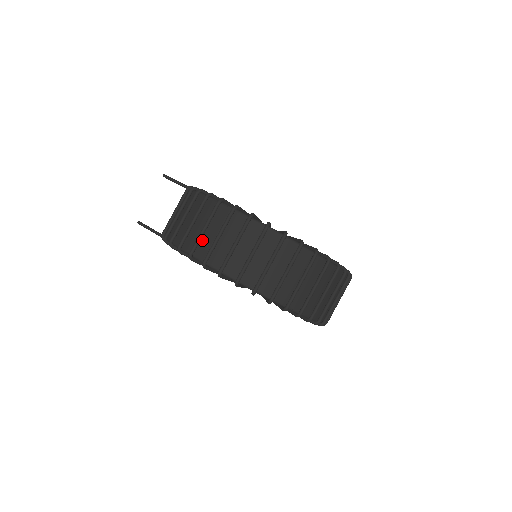
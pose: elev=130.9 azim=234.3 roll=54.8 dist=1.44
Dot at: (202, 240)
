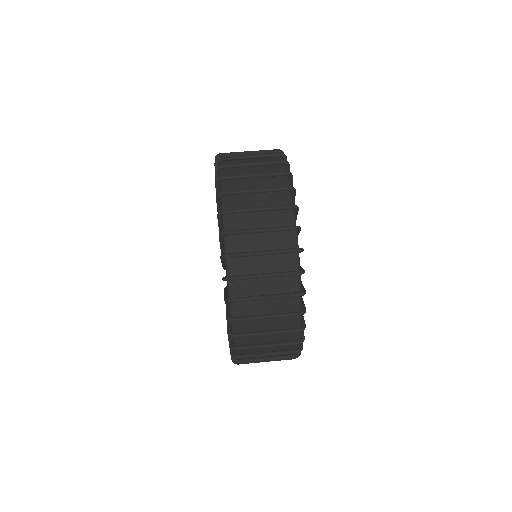
Dot at: (240, 168)
